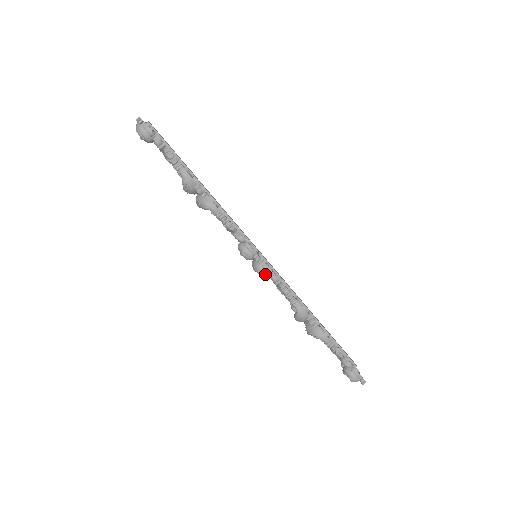
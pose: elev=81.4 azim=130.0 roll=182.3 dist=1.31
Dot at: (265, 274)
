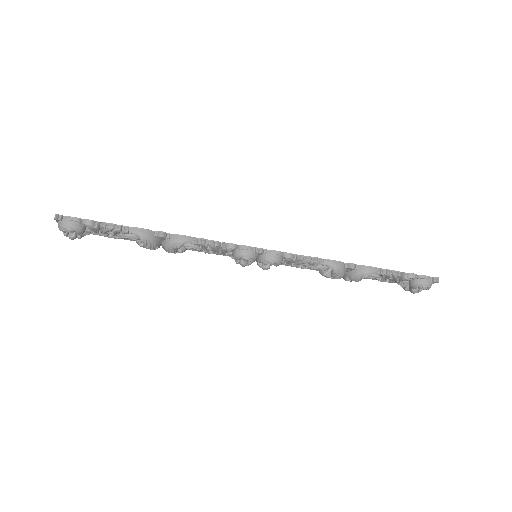
Dot at: (278, 259)
